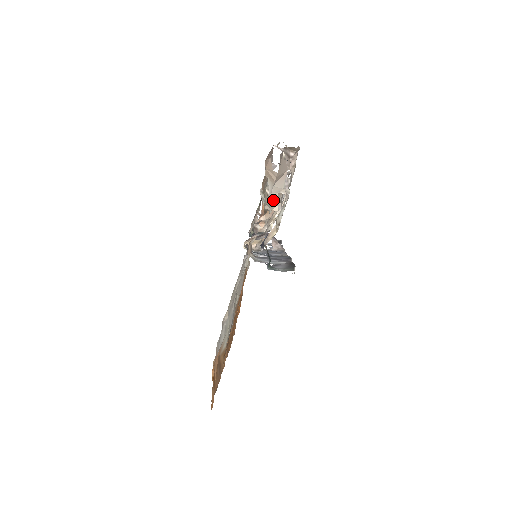
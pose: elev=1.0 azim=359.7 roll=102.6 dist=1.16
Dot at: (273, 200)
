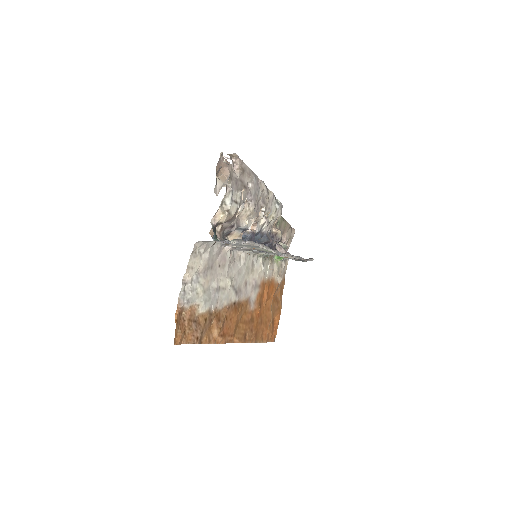
Dot at: occluded
